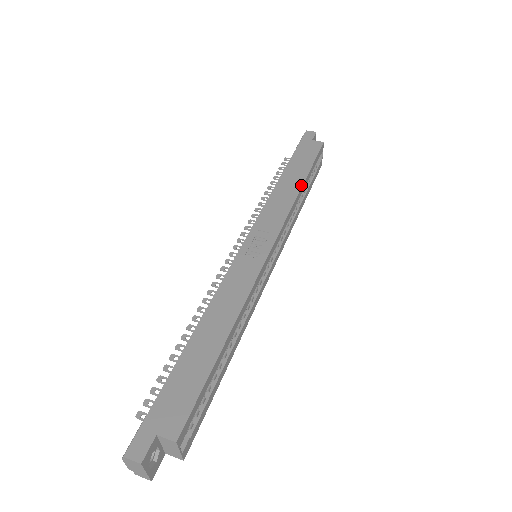
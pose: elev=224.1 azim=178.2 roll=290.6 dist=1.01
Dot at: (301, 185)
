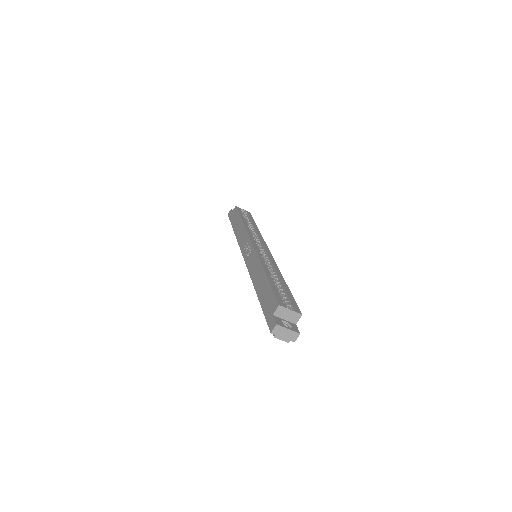
Dot at: (242, 222)
